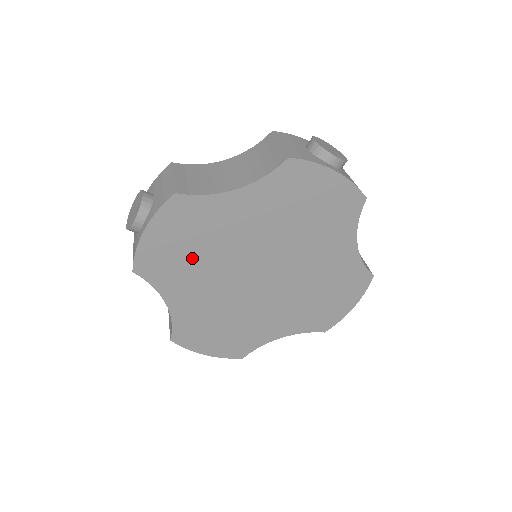
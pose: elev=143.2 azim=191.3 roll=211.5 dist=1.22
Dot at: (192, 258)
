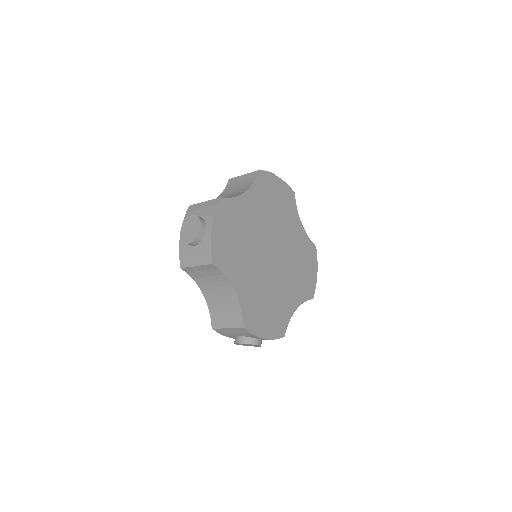
Dot at: (238, 246)
